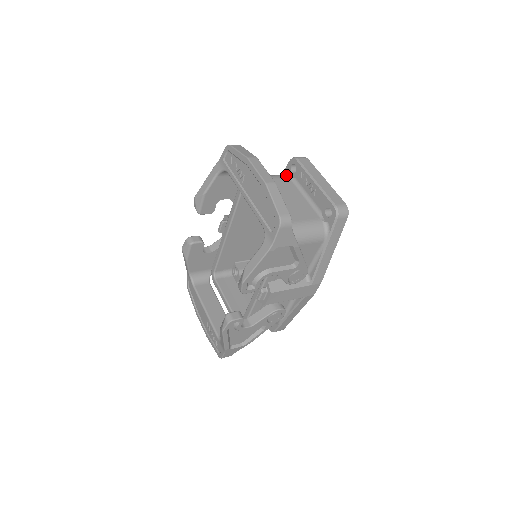
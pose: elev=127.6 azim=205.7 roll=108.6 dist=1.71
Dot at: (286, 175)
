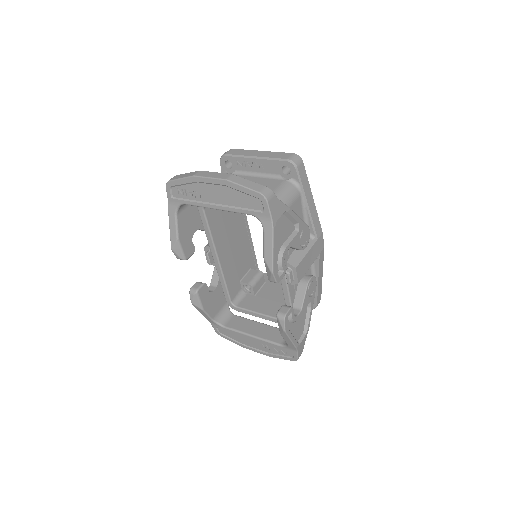
Dot at: occluded
